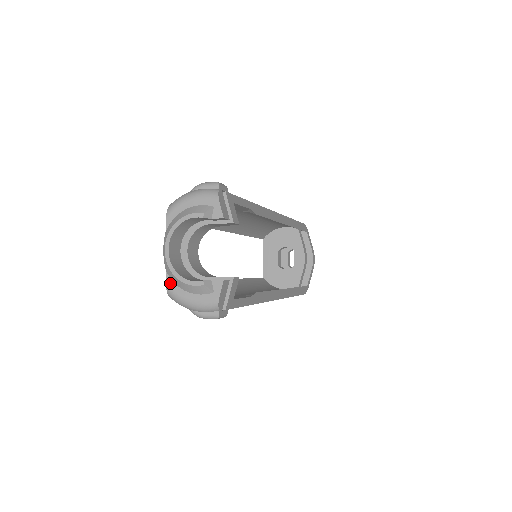
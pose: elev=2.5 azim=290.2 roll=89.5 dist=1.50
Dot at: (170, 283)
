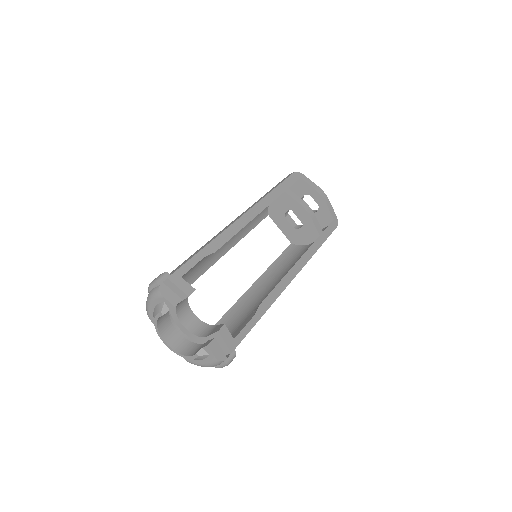
Dot at: occluded
